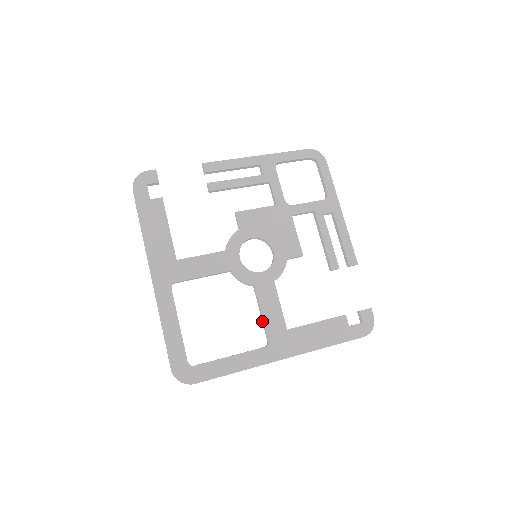
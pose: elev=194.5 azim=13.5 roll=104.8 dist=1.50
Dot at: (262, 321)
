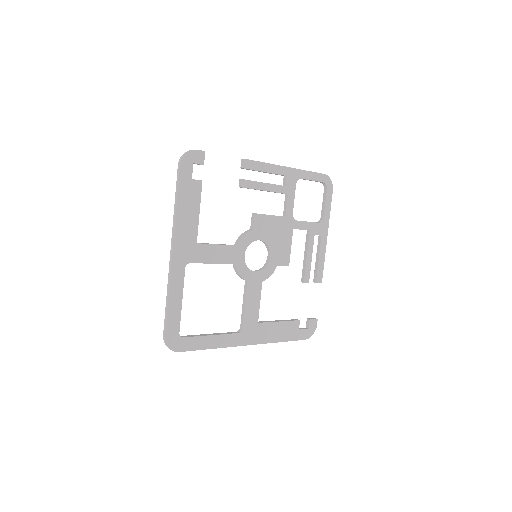
Dot at: (242, 311)
